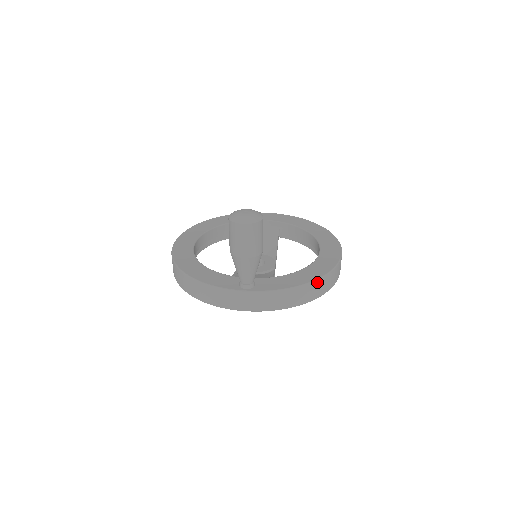
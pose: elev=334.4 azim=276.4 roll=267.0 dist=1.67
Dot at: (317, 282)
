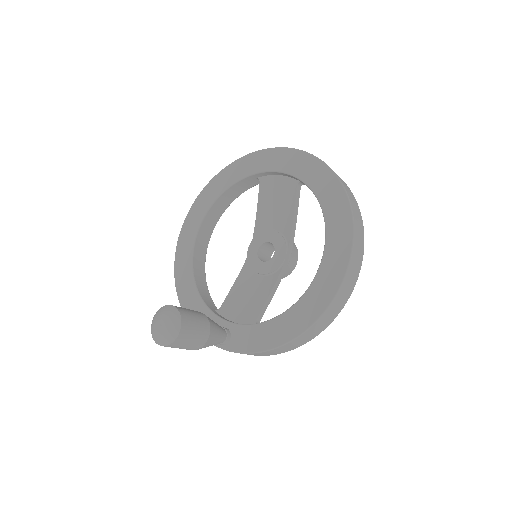
Dot at: (296, 339)
